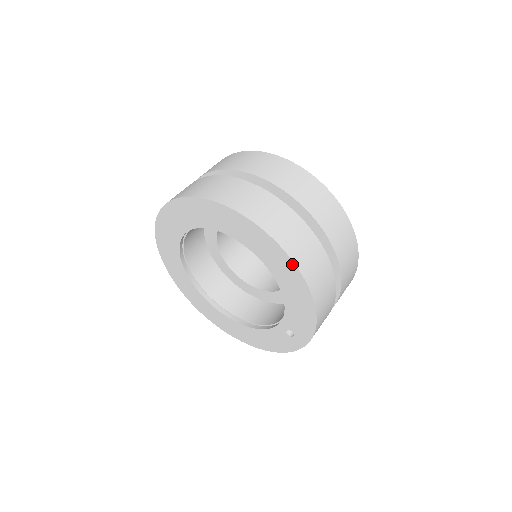
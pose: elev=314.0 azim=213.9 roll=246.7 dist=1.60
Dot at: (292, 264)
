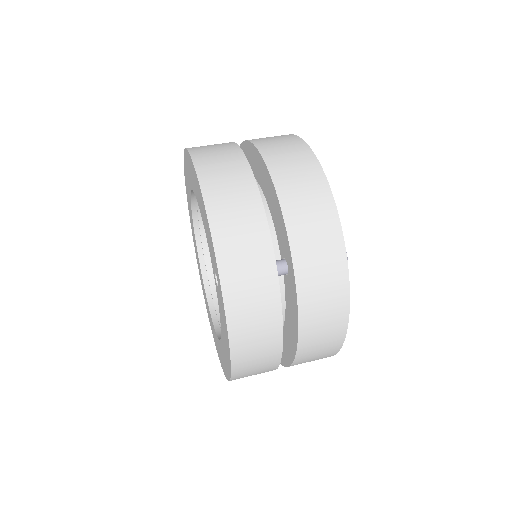
Dot at: (190, 157)
